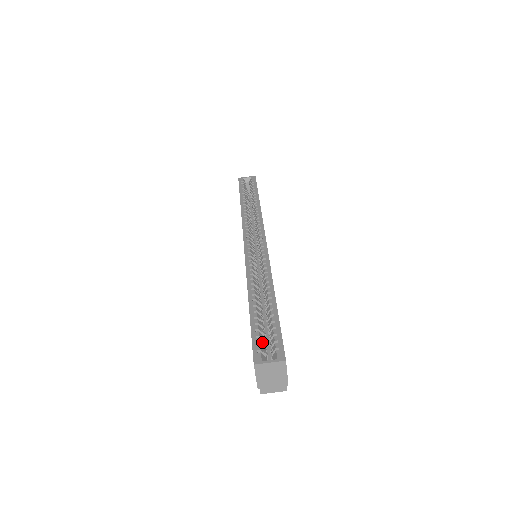
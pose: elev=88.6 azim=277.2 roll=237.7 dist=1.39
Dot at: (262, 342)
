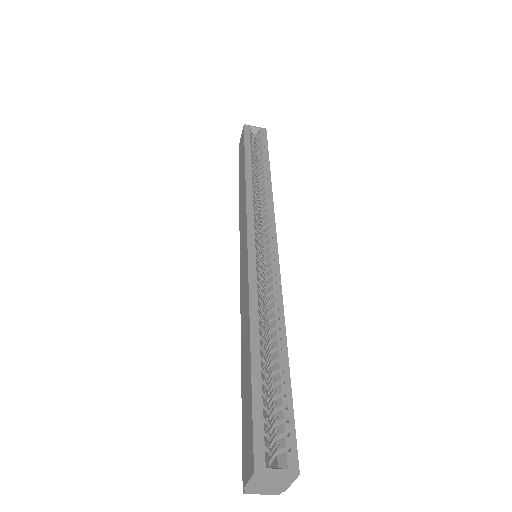
Dot at: (265, 427)
